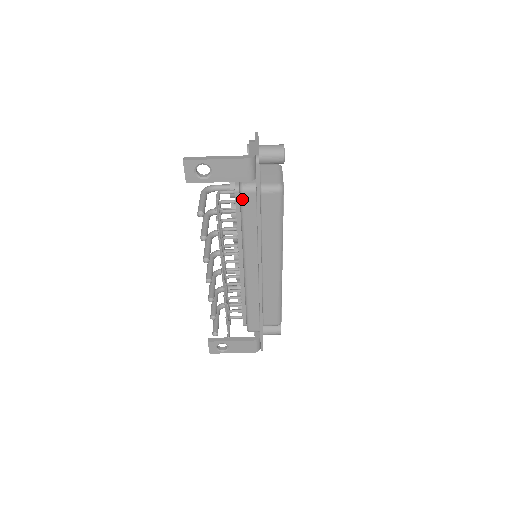
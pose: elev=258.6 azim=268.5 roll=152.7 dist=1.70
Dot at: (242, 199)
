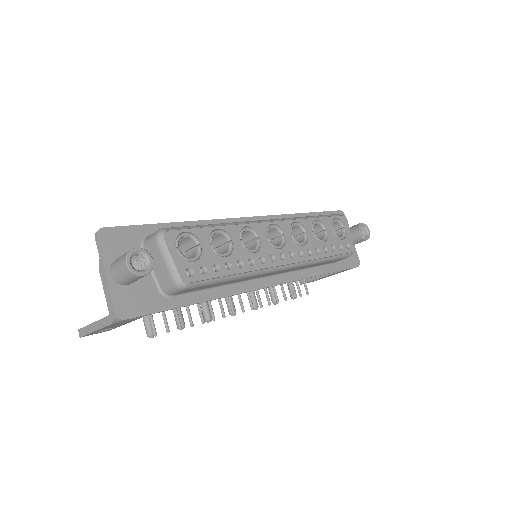
Dot at: occluded
